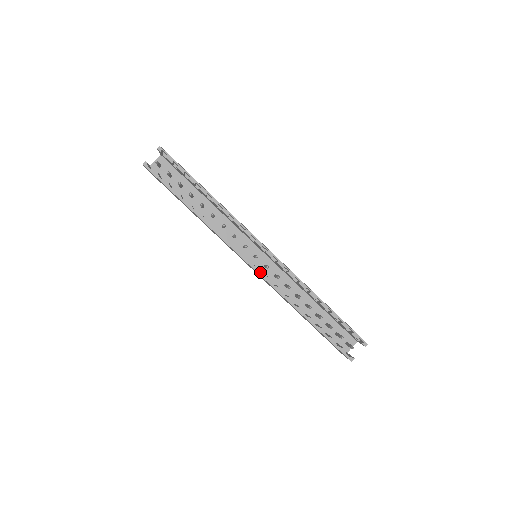
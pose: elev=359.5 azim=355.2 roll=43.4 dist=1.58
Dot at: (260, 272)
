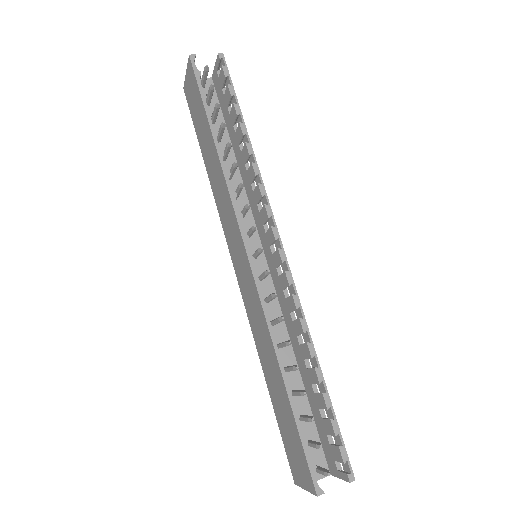
Dot at: occluded
